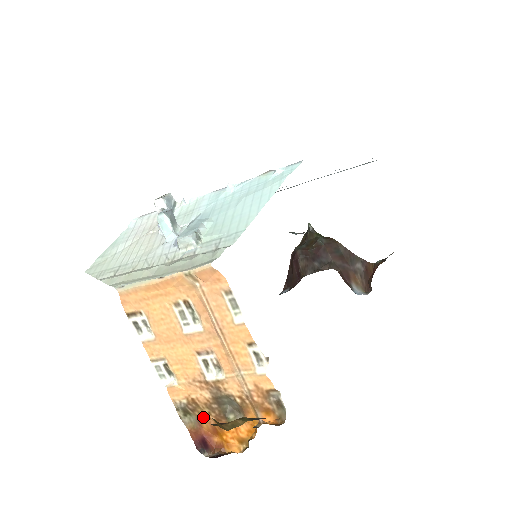
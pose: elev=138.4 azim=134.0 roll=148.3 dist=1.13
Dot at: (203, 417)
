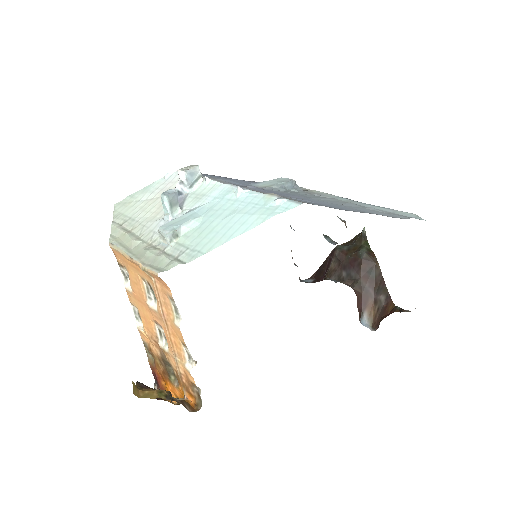
Dot at: (157, 363)
